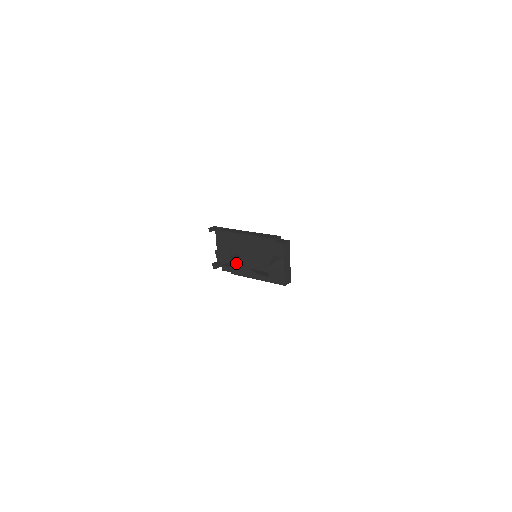
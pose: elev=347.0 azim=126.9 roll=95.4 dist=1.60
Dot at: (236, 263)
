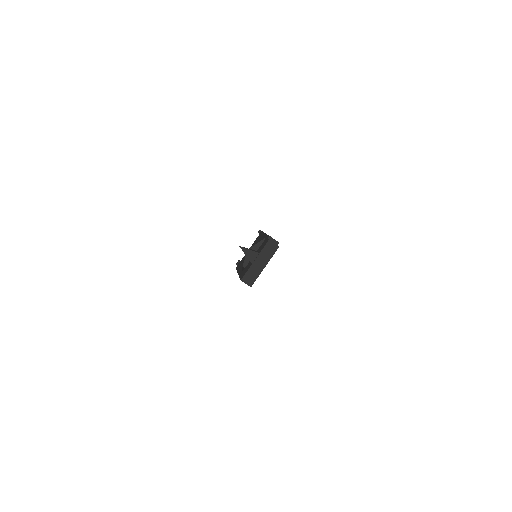
Dot at: (244, 258)
